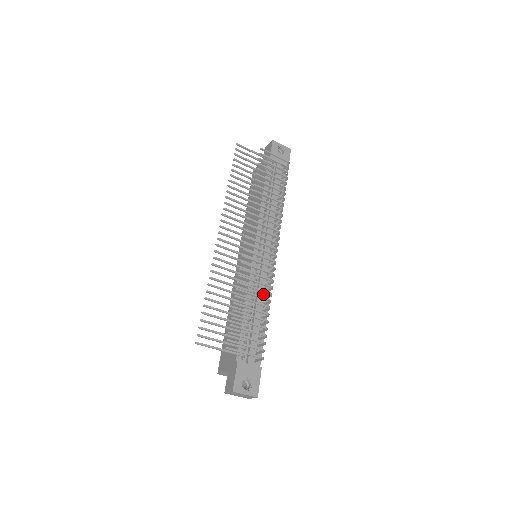
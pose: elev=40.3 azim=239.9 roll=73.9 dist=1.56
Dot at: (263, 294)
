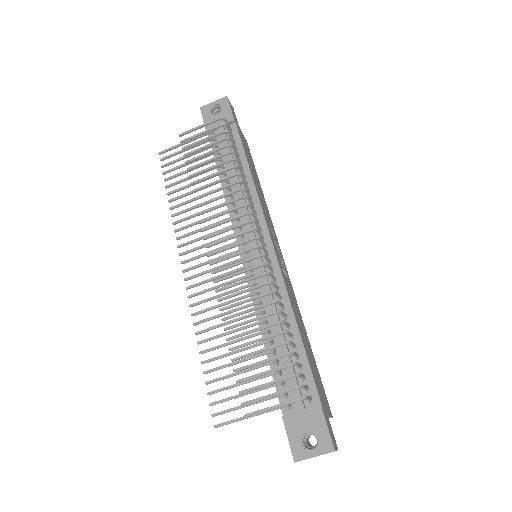
Dot at: occluded
